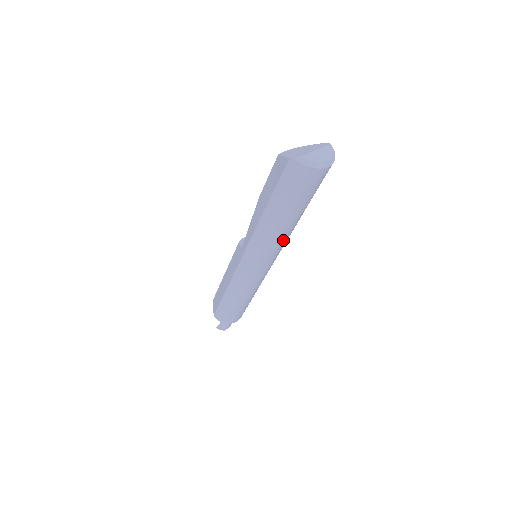
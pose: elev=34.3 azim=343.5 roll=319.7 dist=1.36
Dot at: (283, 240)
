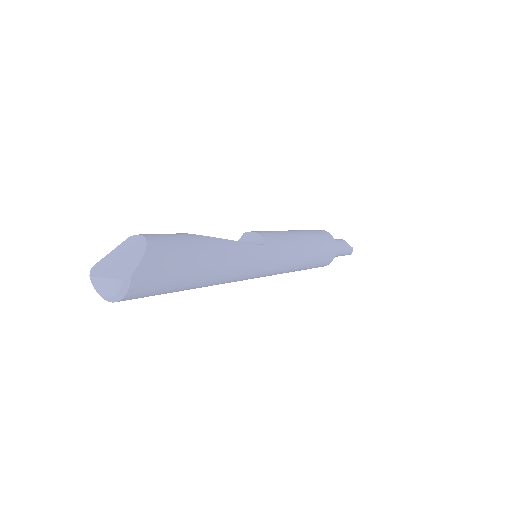
Dot at: occluded
